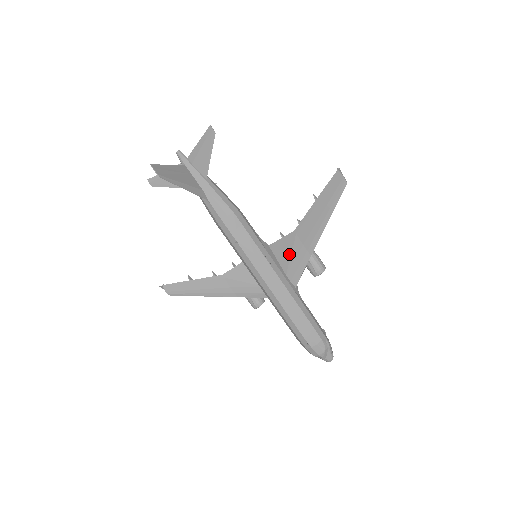
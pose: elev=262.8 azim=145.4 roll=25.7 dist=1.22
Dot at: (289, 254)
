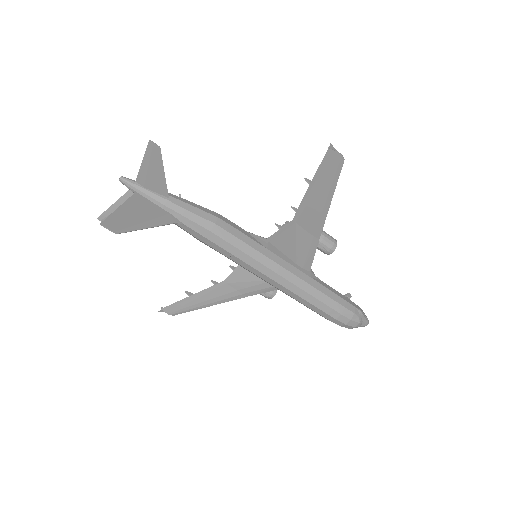
Dot at: (293, 244)
